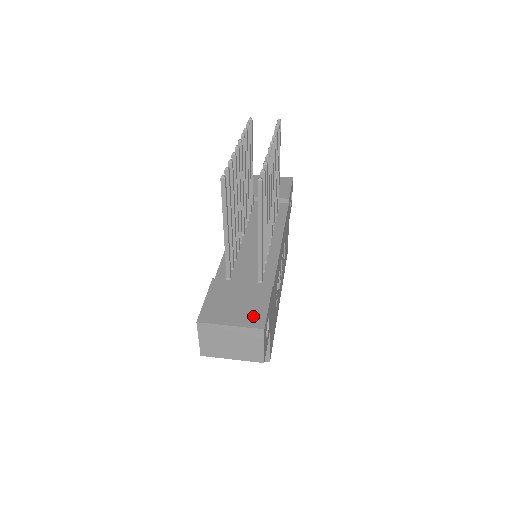
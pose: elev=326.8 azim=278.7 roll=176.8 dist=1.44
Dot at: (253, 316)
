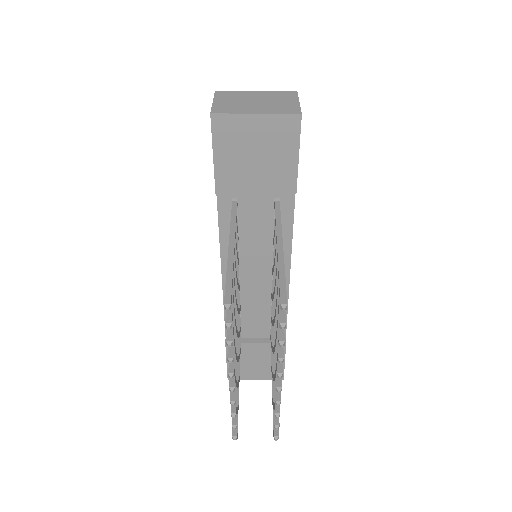
Dot at: occluded
